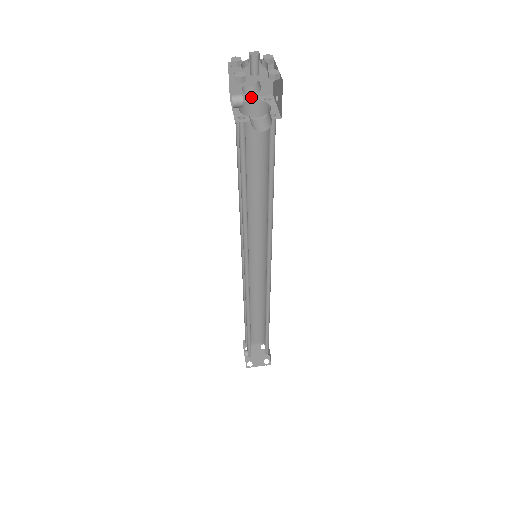
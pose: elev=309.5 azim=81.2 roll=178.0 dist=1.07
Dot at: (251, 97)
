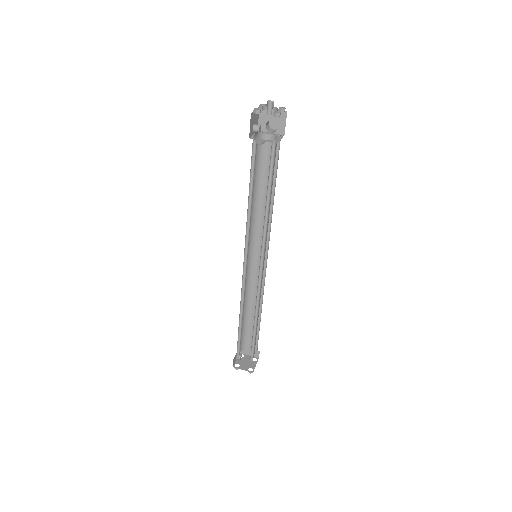
Dot at: (270, 133)
